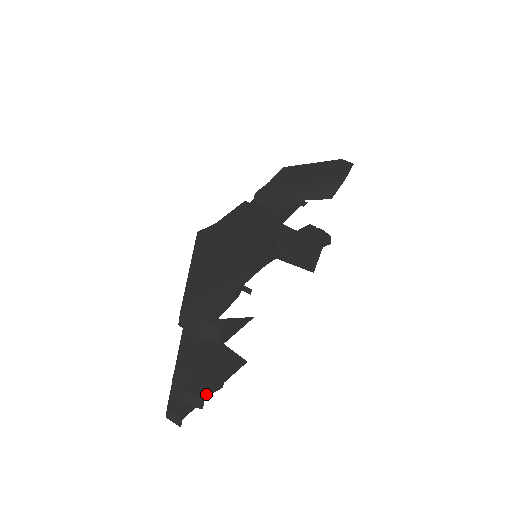
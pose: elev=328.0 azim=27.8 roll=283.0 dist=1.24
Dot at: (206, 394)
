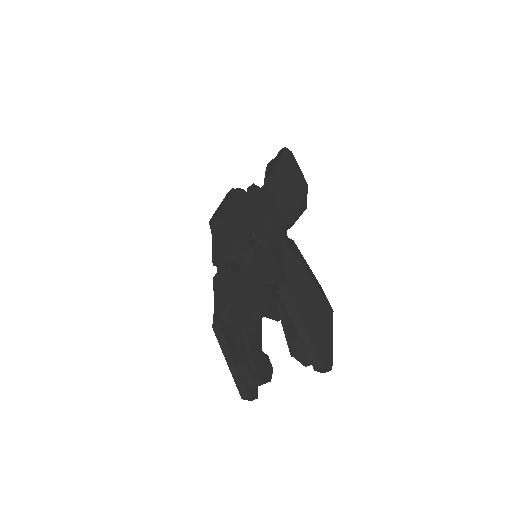
Dot at: (270, 379)
